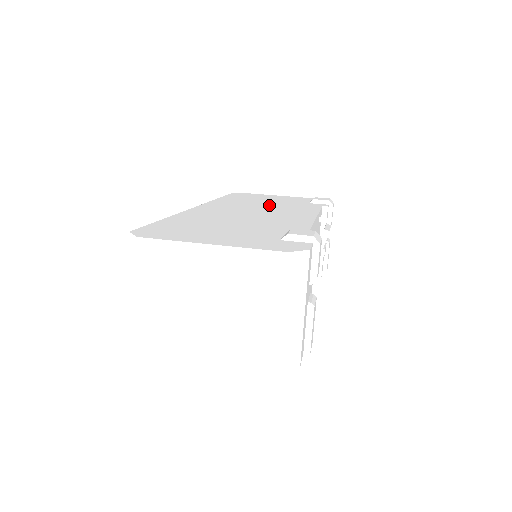
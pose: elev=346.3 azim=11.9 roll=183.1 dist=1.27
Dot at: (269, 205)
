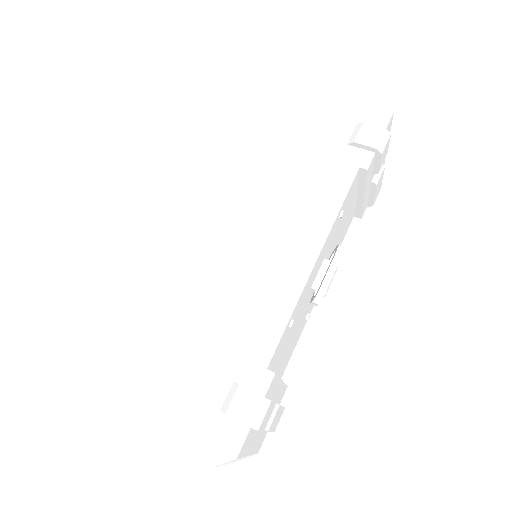
Dot at: (277, 178)
